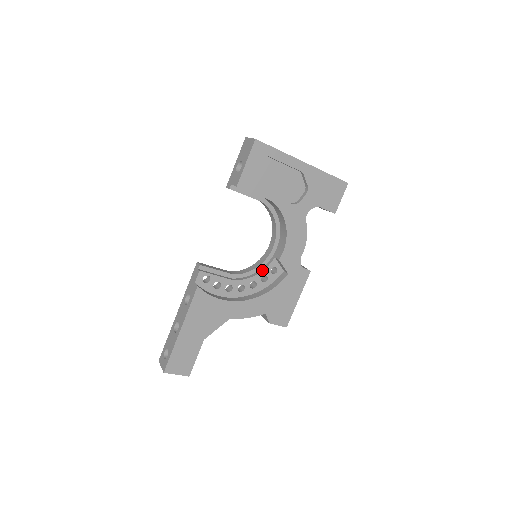
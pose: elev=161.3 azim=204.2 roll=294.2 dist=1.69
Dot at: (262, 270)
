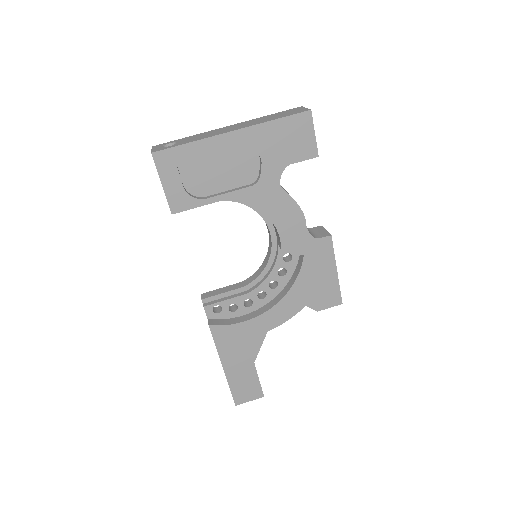
Dot at: (273, 265)
